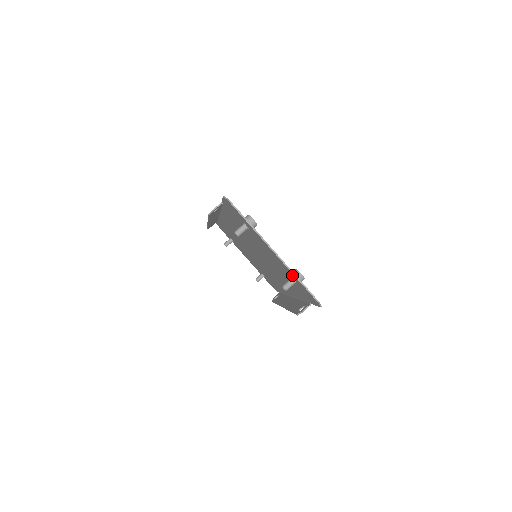
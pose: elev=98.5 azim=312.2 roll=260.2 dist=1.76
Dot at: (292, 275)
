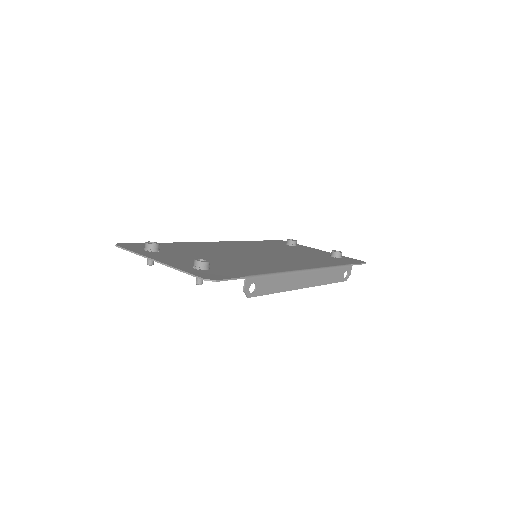
Dot at: occluded
